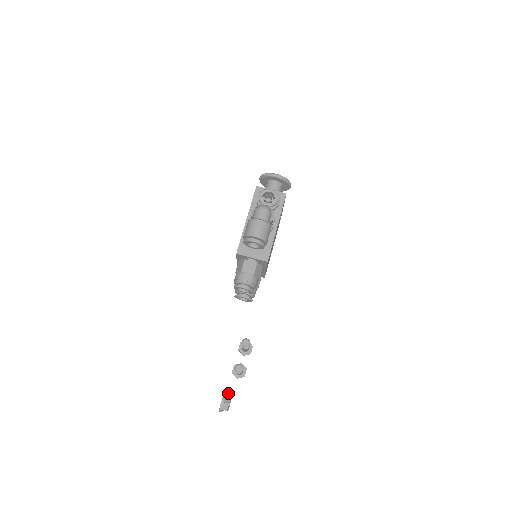
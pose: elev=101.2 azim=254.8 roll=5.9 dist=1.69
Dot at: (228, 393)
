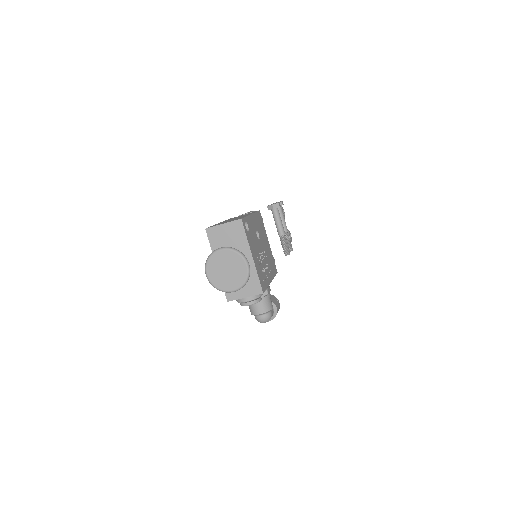
Dot at: occluded
